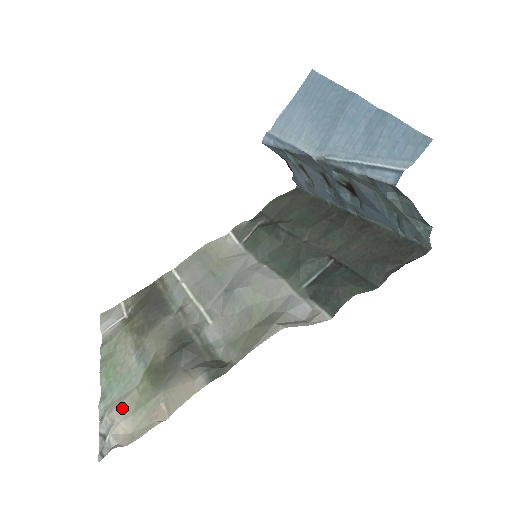
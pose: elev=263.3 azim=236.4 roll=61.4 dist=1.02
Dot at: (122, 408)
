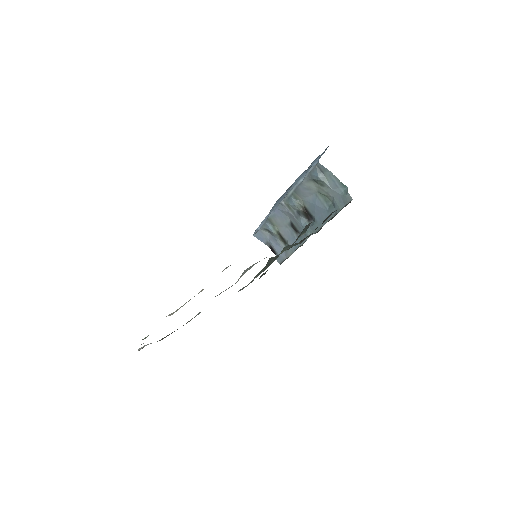
Dot at: occluded
